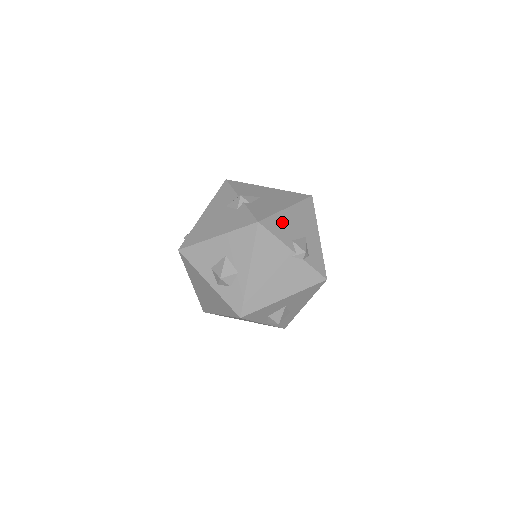
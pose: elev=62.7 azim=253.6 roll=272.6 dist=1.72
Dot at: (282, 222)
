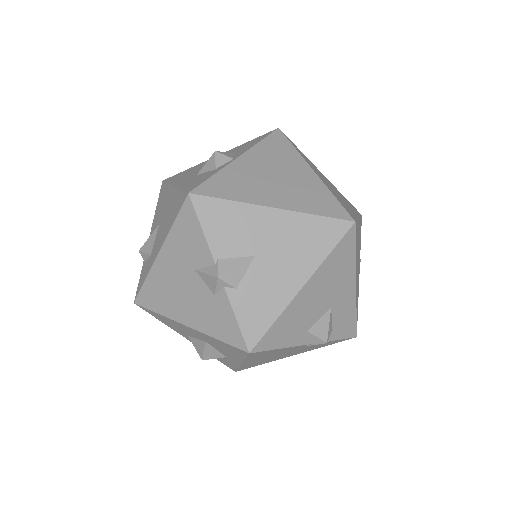
Dot at: (292, 318)
